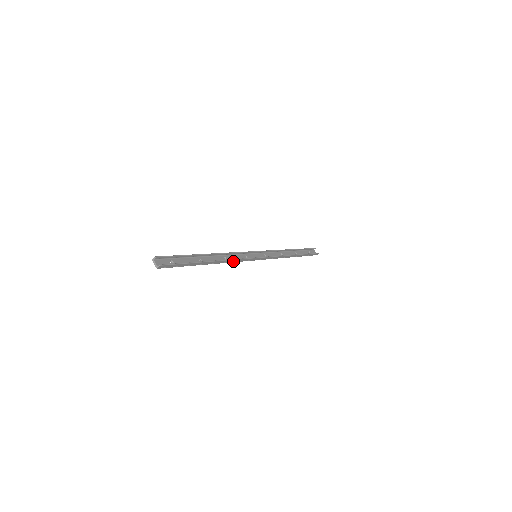
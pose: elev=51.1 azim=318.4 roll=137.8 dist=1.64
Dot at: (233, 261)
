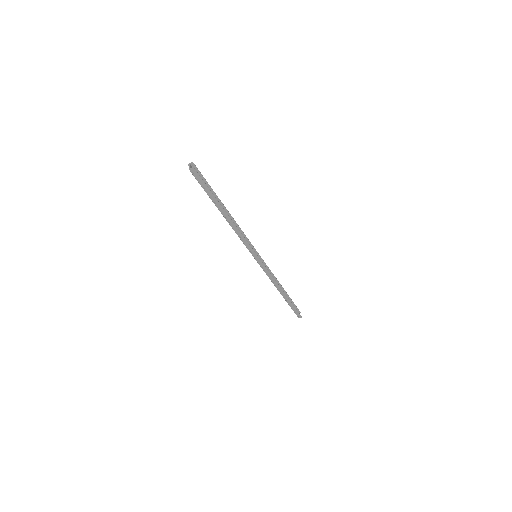
Dot at: (239, 235)
